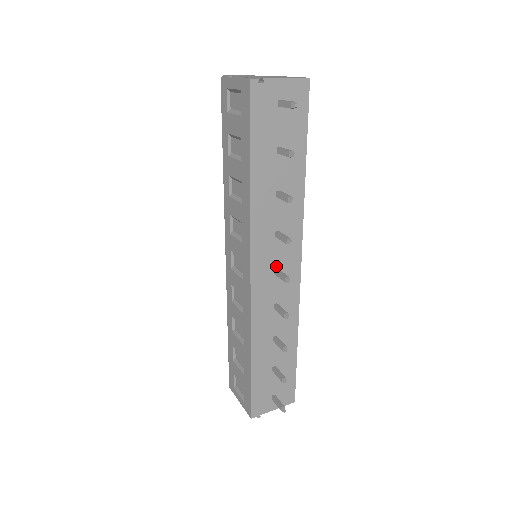
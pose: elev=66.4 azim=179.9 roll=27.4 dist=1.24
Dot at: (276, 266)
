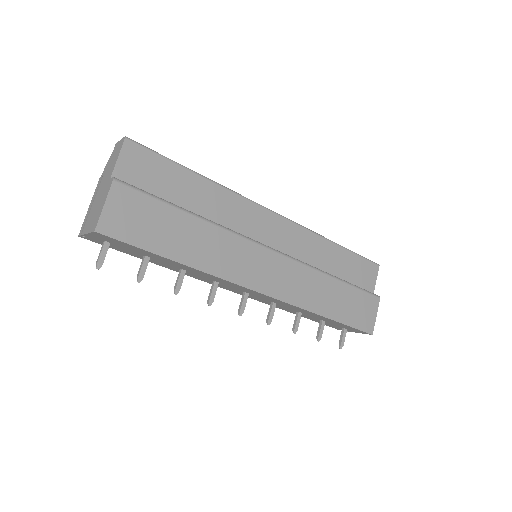
Dot at: (242, 291)
